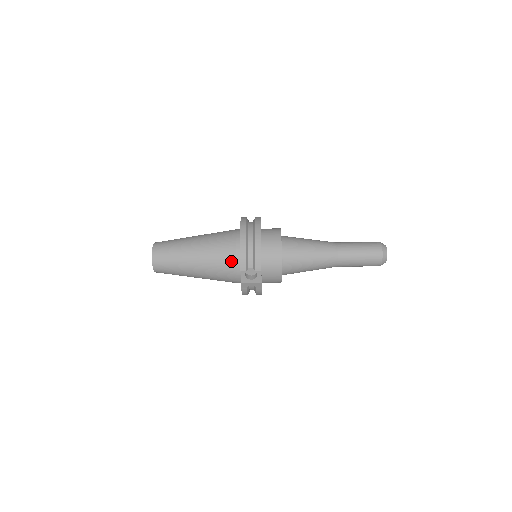
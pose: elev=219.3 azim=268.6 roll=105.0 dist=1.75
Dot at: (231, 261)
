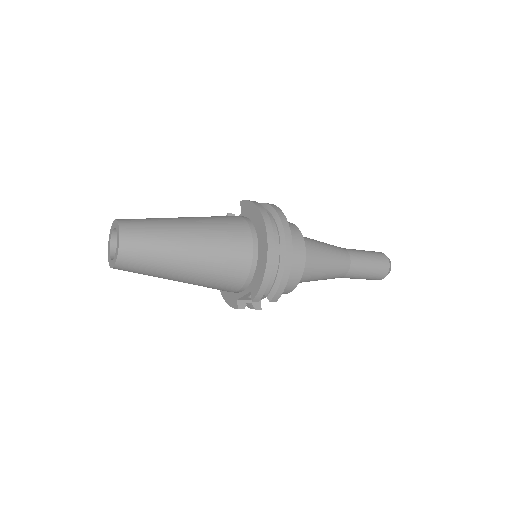
Dot at: (238, 281)
